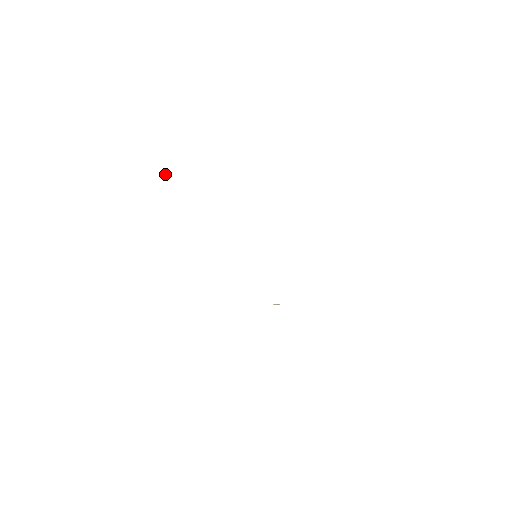
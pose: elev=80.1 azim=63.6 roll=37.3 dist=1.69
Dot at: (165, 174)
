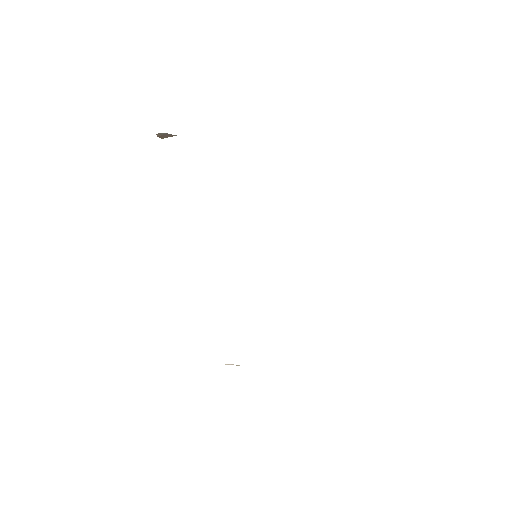
Dot at: occluded
